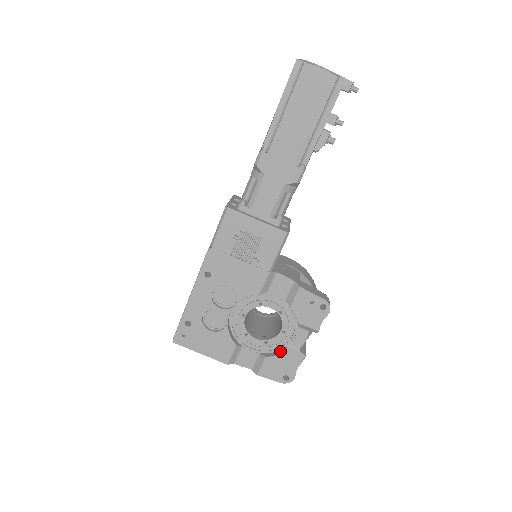
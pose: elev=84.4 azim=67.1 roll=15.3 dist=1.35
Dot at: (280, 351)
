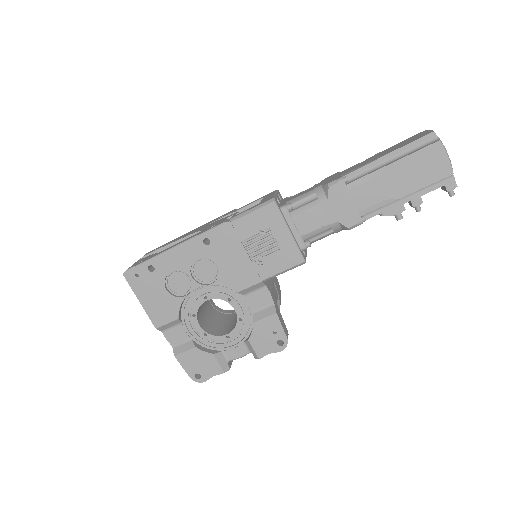
Dot at: (212, 351)
